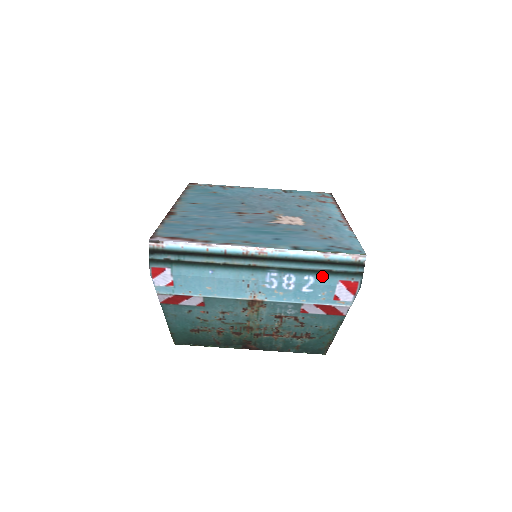
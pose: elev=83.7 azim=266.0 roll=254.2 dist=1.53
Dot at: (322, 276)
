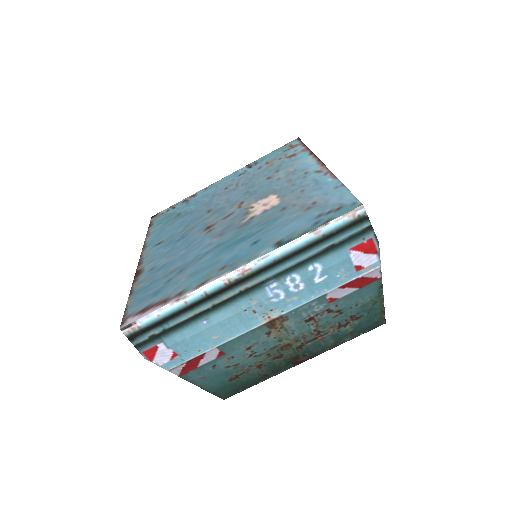
Dot at: (327, 256)
